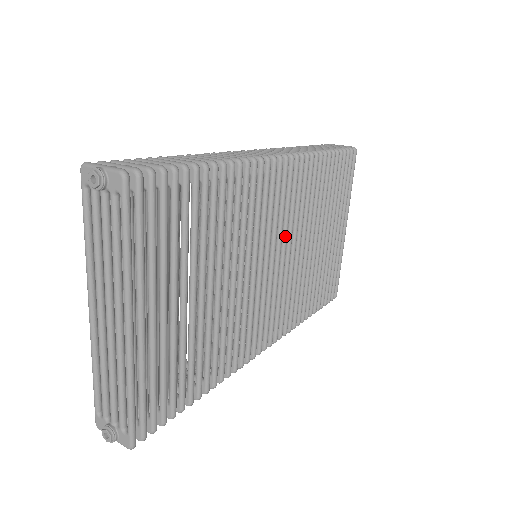
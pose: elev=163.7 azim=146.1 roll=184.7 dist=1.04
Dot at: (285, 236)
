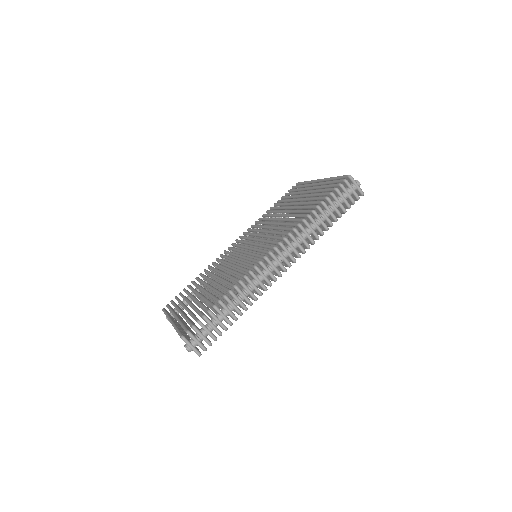
Dot at: occluded
